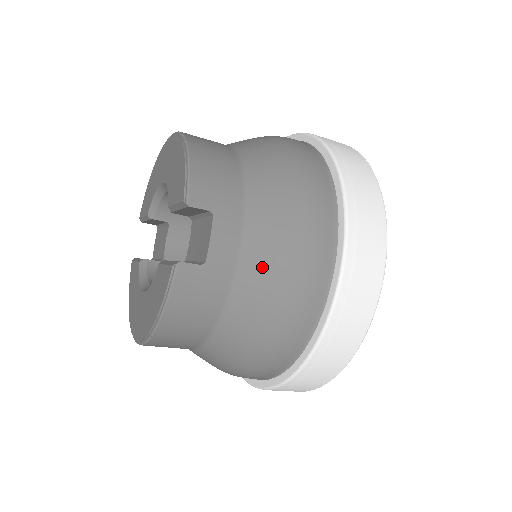
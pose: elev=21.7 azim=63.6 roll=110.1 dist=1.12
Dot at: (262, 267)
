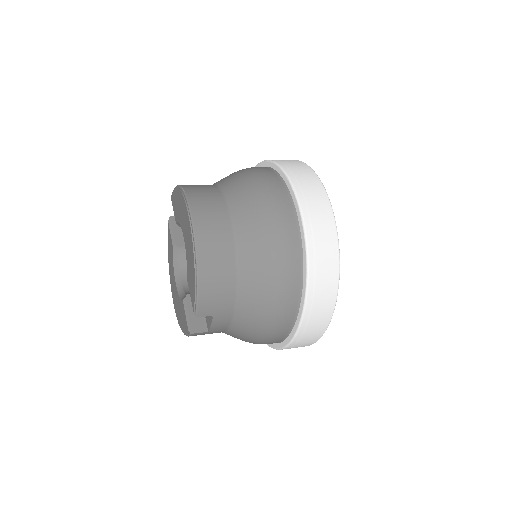
Dot at: (243, 333)
